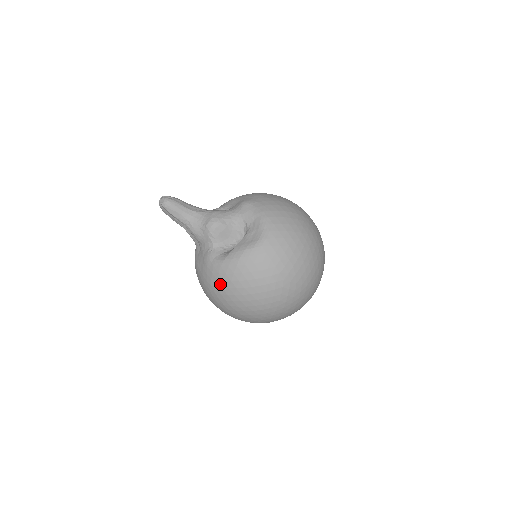
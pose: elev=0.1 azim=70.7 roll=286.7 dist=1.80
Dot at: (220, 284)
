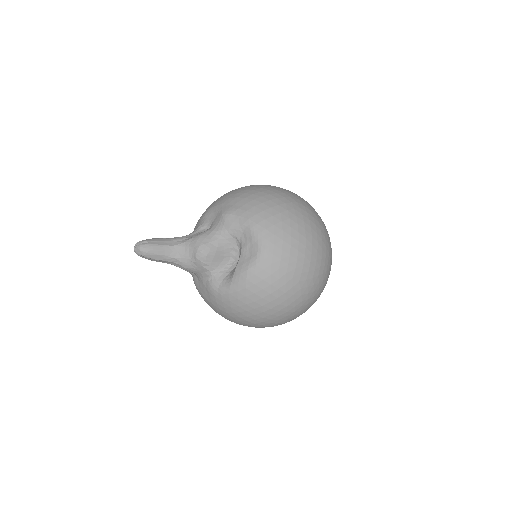
Dot at: (235, 310)
